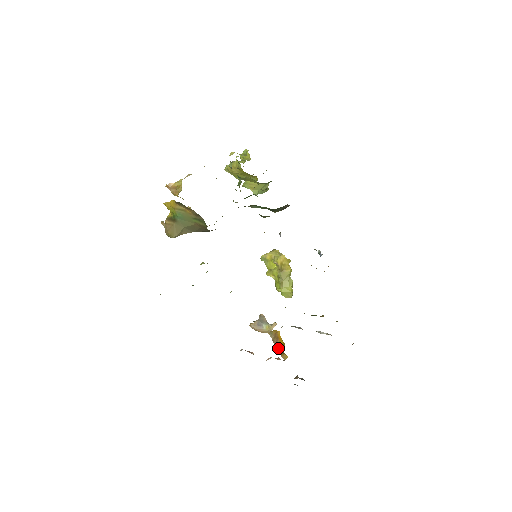
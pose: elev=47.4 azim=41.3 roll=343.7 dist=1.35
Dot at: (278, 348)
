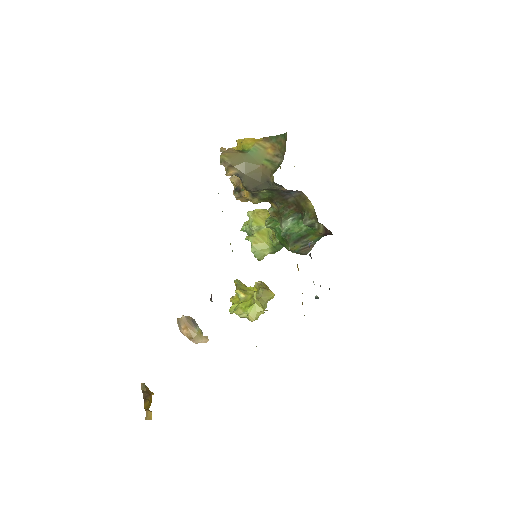
Dot at: (145, 402)
